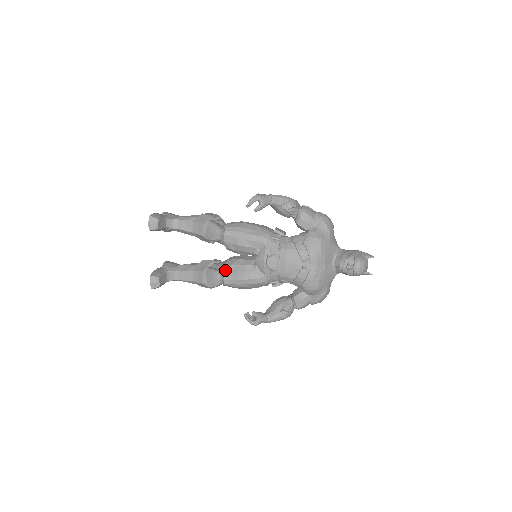
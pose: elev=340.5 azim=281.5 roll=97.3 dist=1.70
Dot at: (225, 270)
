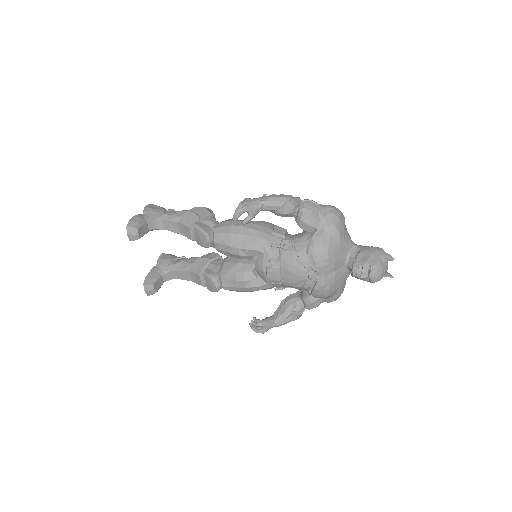
Dot at: (222, 276)
